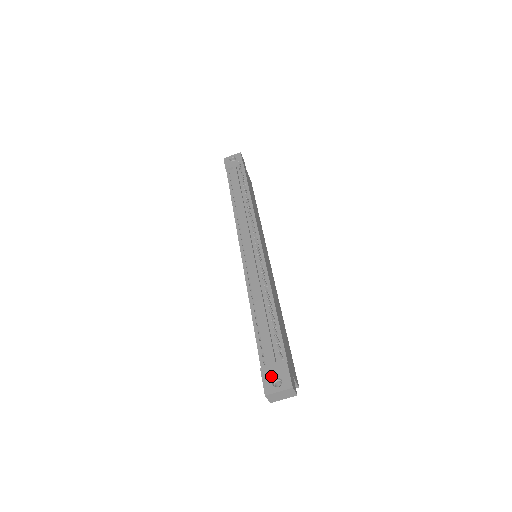
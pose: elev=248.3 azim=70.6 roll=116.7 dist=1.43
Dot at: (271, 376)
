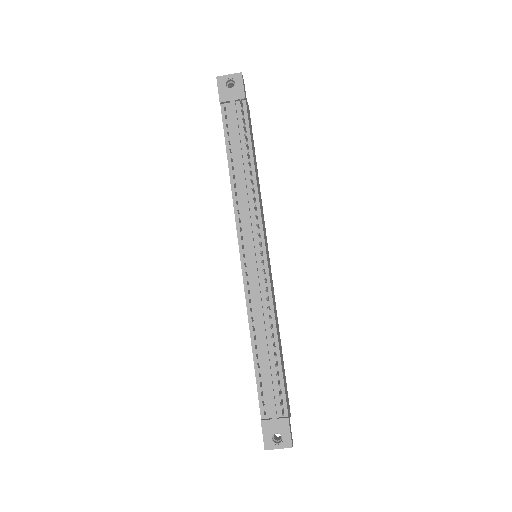
Dot at: (272, 432)
